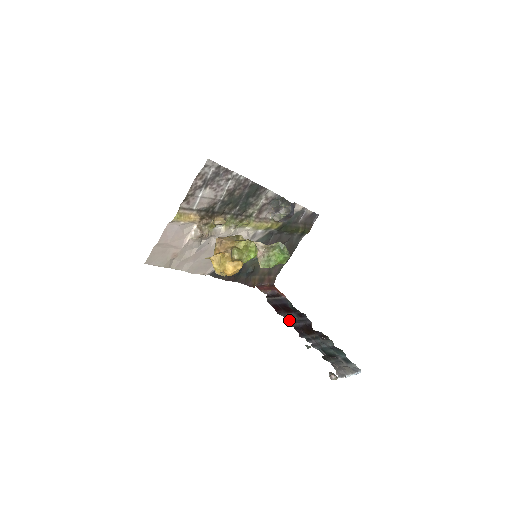
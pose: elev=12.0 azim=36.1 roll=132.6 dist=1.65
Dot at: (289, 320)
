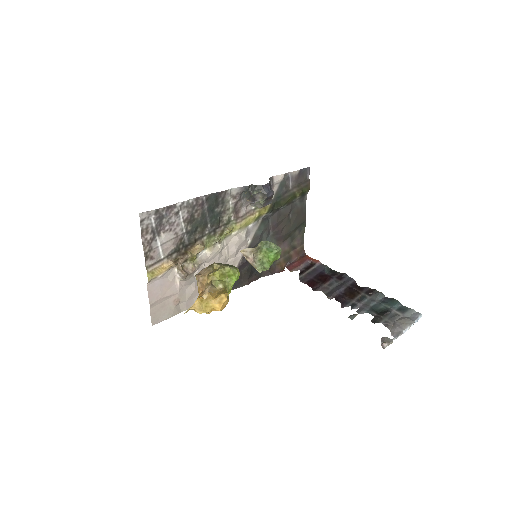
Dot at: (328, 292)
